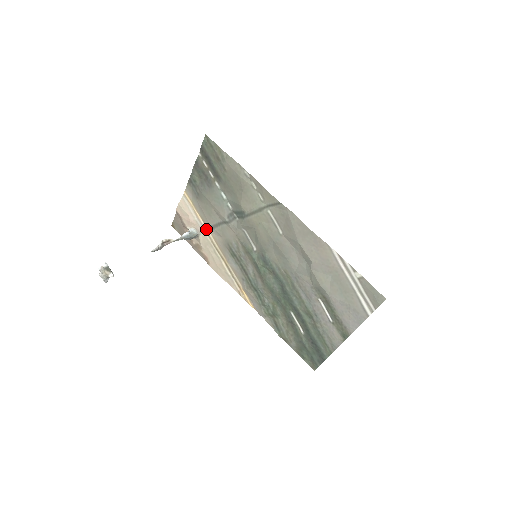
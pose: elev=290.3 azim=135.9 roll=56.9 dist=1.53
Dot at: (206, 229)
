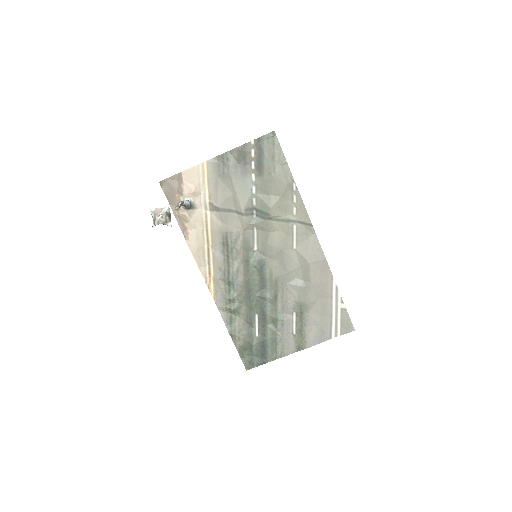
Dot at: (207, 207)
